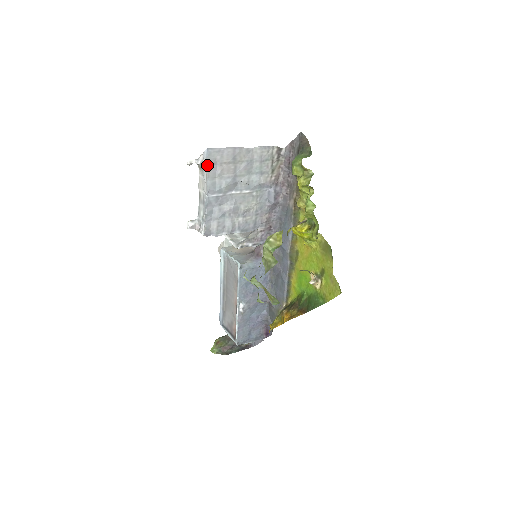
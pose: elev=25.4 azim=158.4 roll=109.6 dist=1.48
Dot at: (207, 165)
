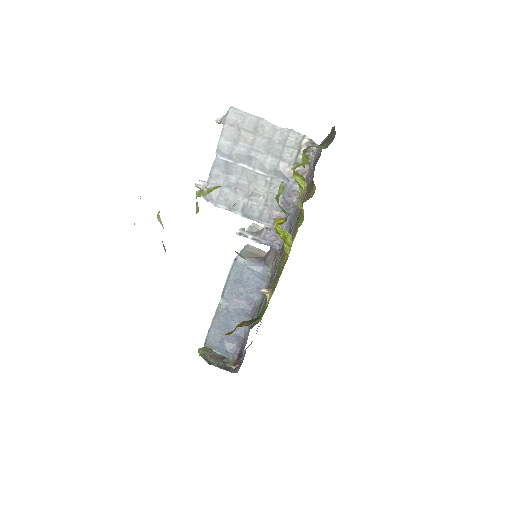
Dot at: (225, 123)
